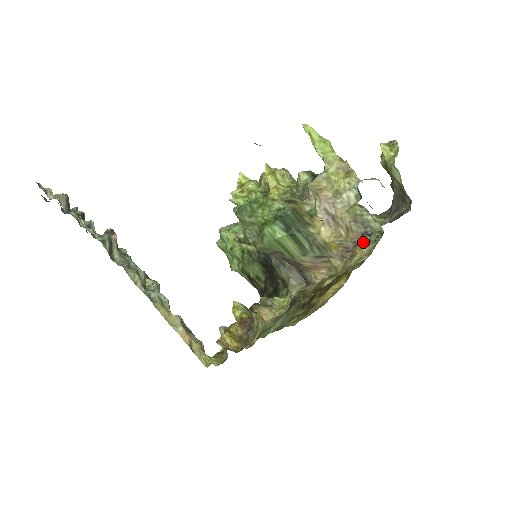
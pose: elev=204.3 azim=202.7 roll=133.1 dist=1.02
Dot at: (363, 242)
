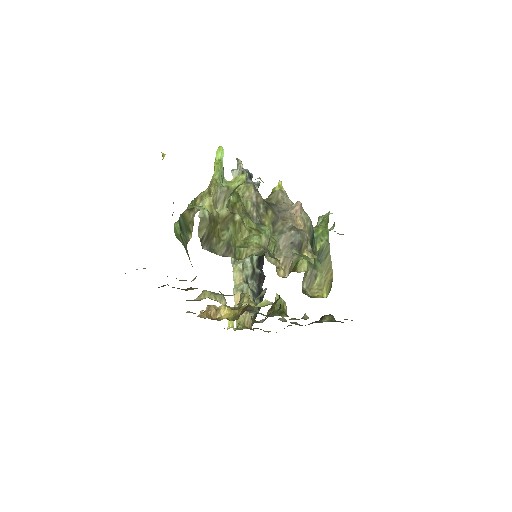
Dot at: occluded
